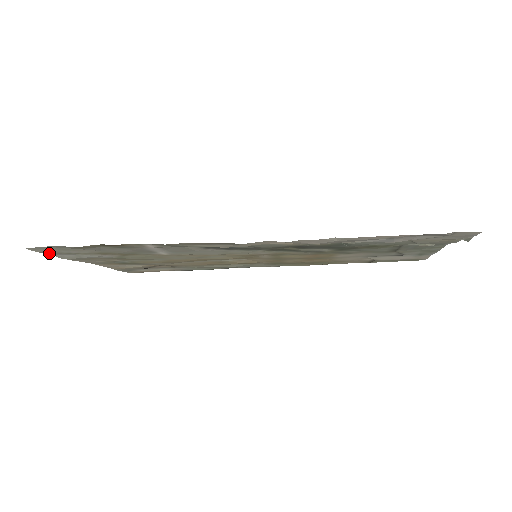
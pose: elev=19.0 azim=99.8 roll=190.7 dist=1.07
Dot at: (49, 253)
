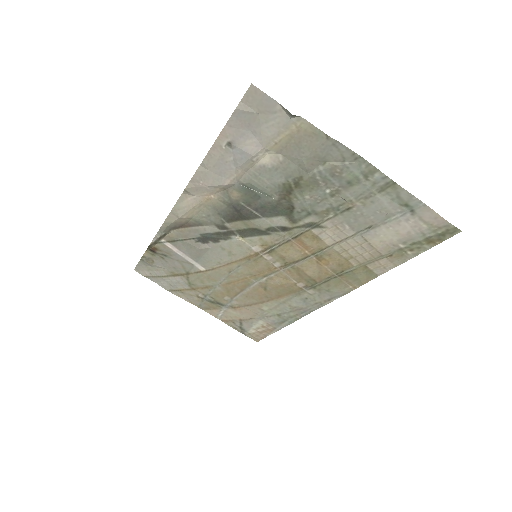
Dot at: (152, 279)
